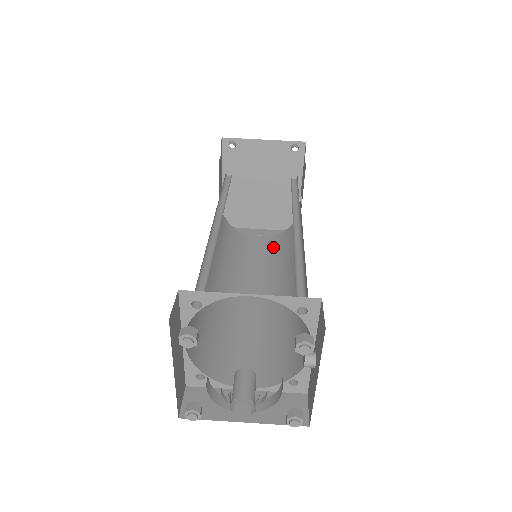
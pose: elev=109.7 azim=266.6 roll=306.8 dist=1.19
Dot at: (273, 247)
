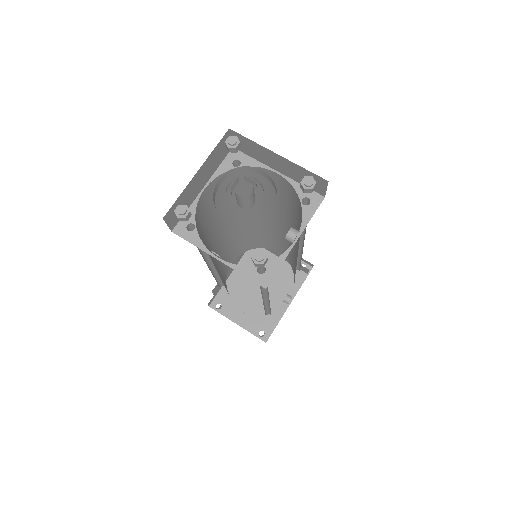
Dot at: occluded
